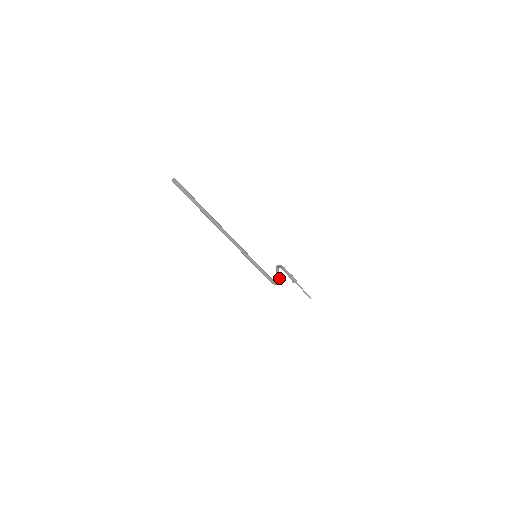
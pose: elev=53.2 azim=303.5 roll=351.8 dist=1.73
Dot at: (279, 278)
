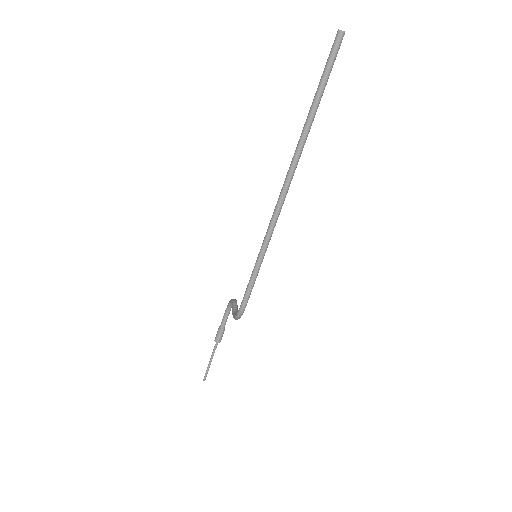
Dot at: occluded
